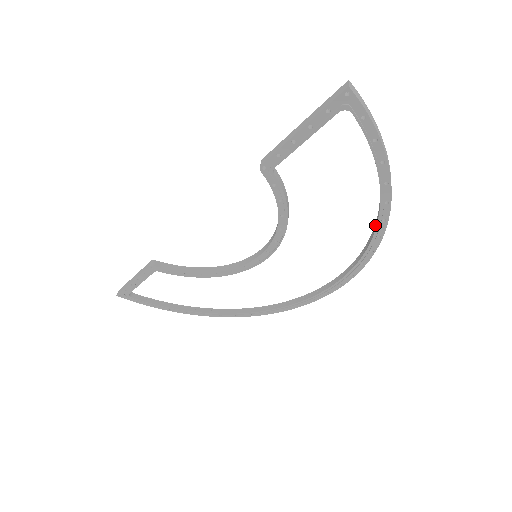
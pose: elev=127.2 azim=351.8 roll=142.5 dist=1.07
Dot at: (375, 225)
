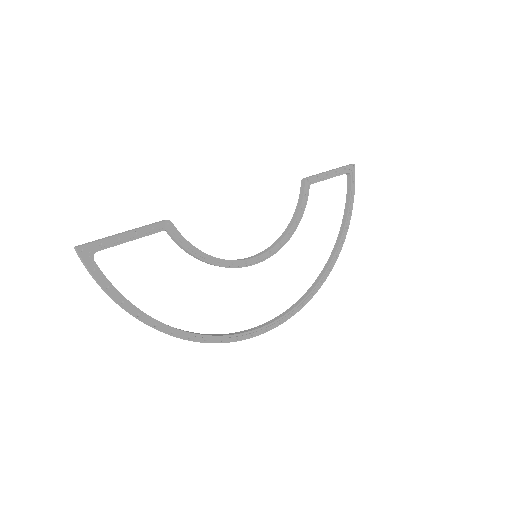
Dot at: (328, 261)
